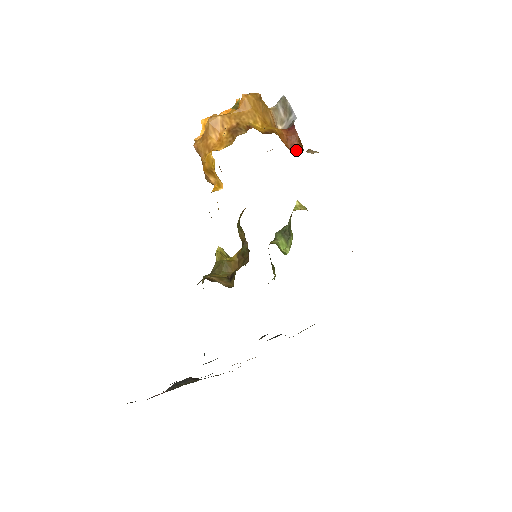
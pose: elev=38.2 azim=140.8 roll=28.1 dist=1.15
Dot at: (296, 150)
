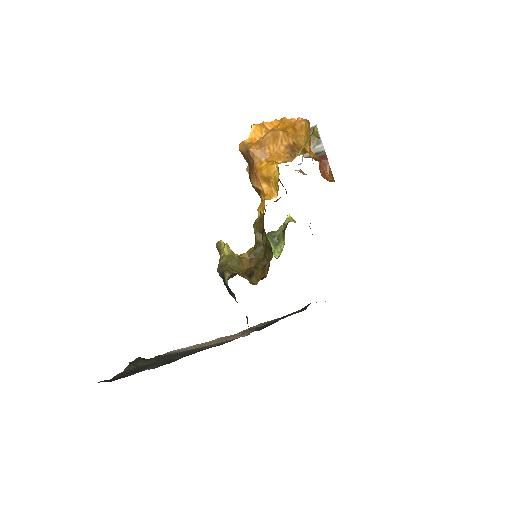
Dot at: (326, 178)
